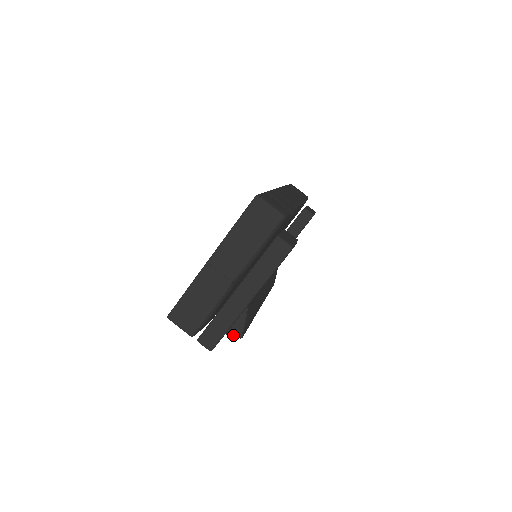
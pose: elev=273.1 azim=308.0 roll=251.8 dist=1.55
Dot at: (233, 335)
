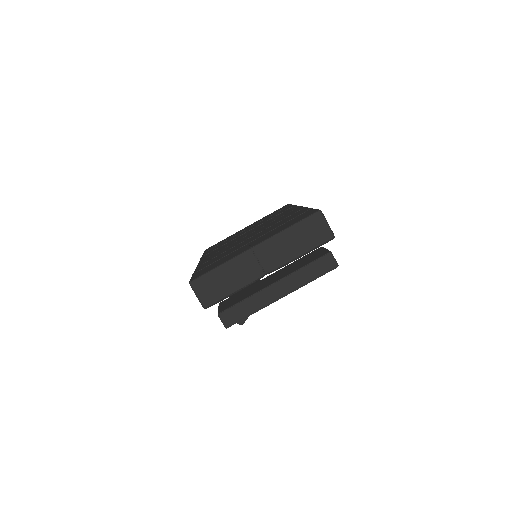
Dot at: occluded
